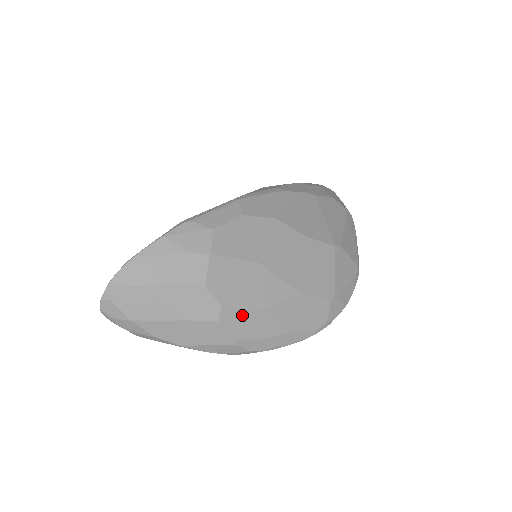
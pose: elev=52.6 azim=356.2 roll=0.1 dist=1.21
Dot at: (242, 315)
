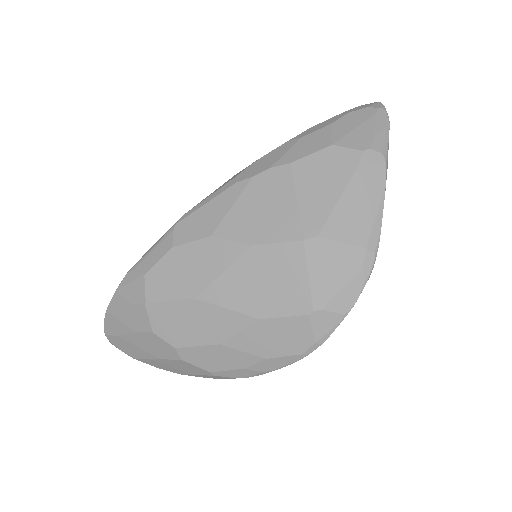
Dot at: (200, 352)
